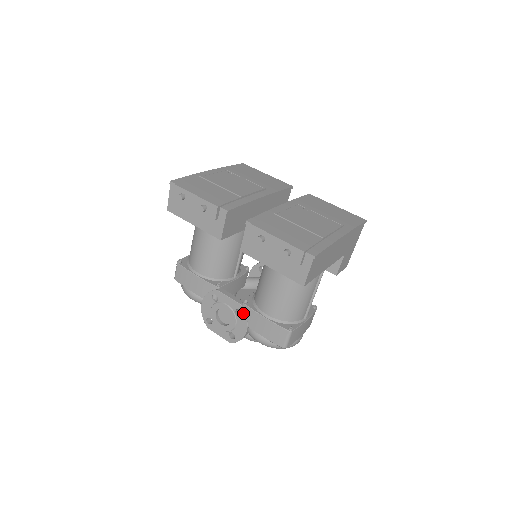
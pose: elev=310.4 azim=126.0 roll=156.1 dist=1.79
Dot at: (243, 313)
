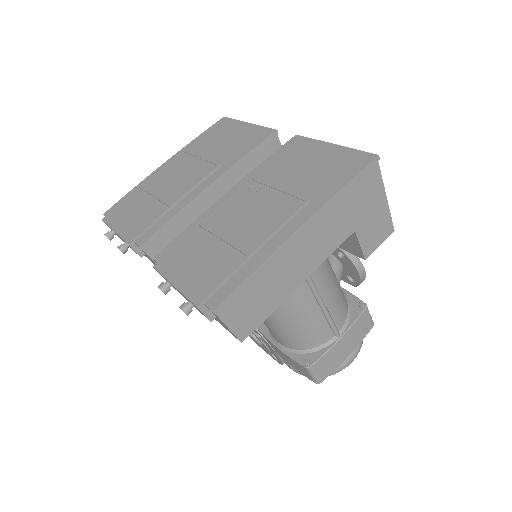
Dot at: (262, 338)
